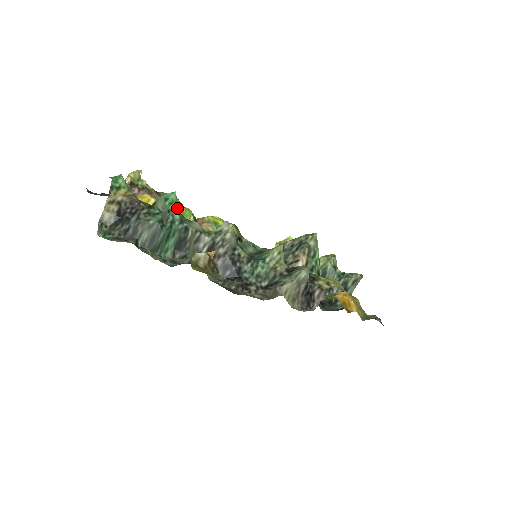
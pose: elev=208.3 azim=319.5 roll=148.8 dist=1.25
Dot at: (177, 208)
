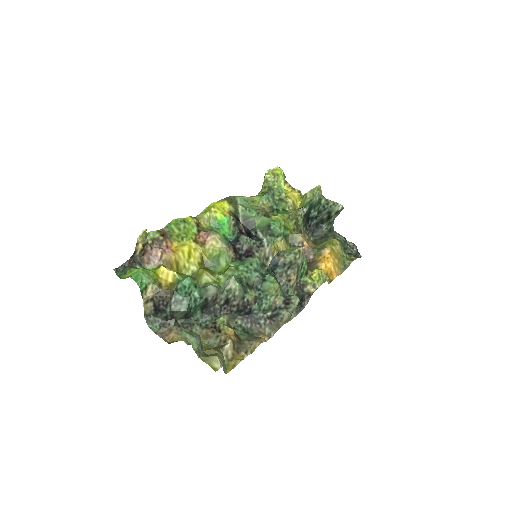
Dot at: (194, 285)
